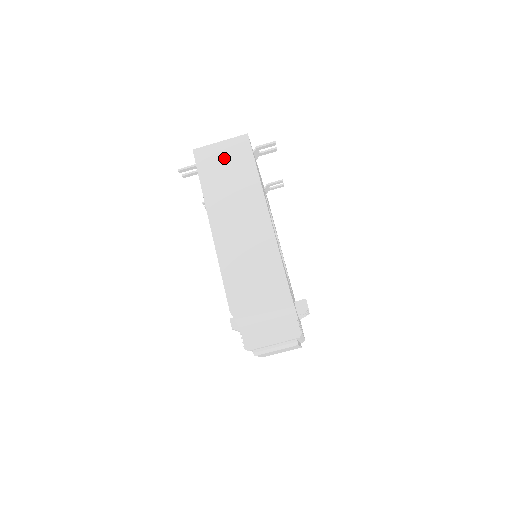
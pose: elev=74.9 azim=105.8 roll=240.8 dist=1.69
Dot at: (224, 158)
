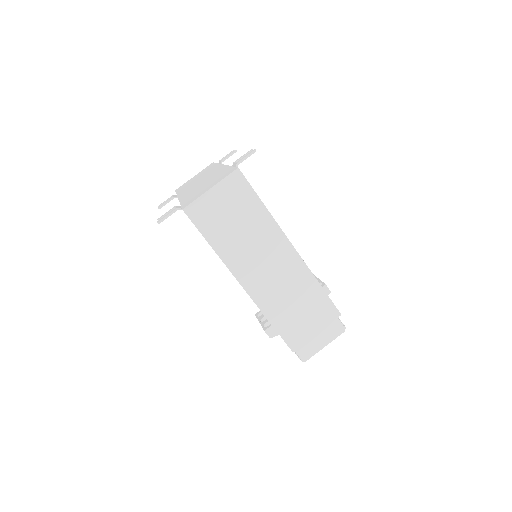
Dot at: (224, 207)
